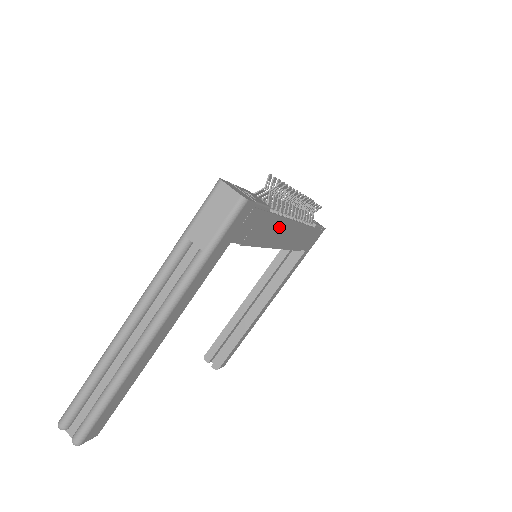
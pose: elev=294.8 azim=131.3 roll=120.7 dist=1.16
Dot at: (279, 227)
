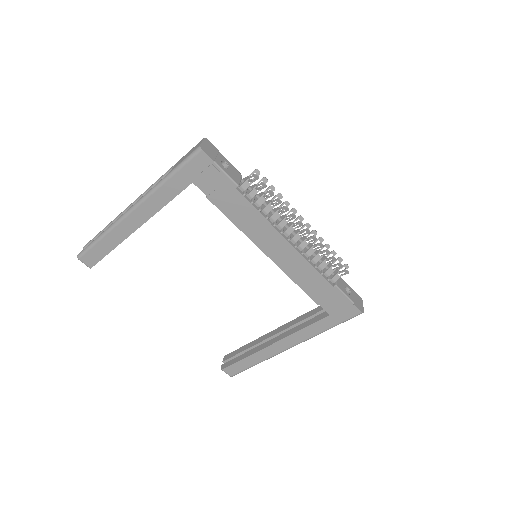
Dot at: (259, 224)
